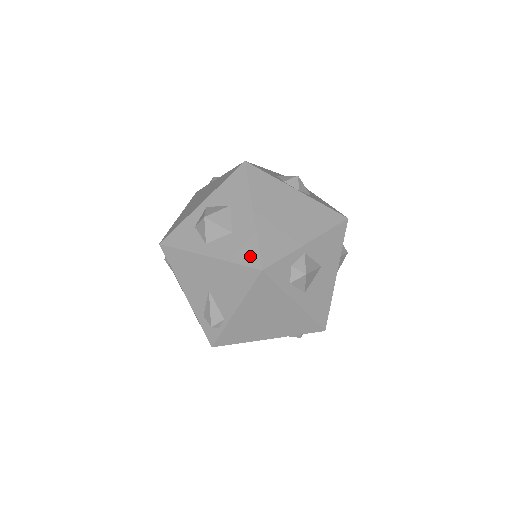
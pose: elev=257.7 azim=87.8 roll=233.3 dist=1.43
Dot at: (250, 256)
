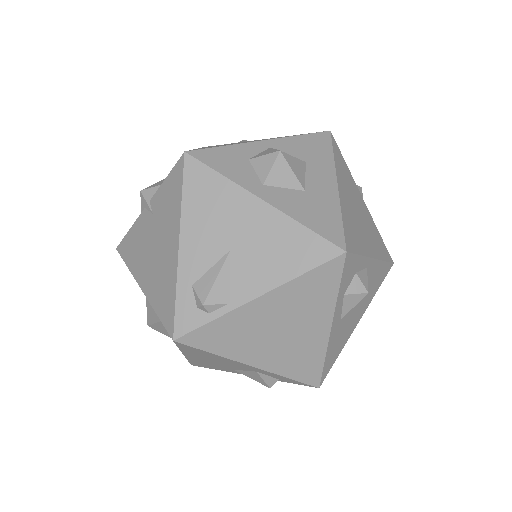
Dot at: (330, 227)
